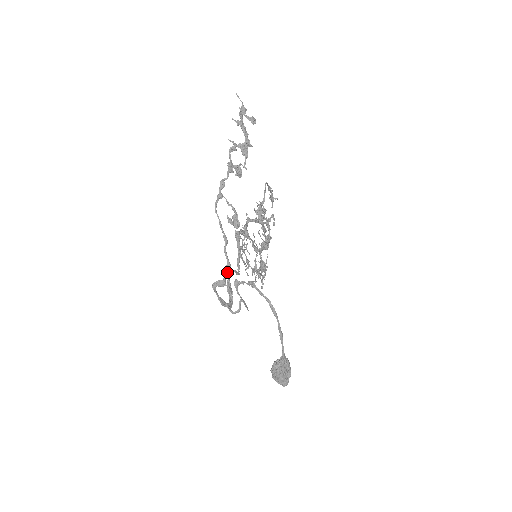
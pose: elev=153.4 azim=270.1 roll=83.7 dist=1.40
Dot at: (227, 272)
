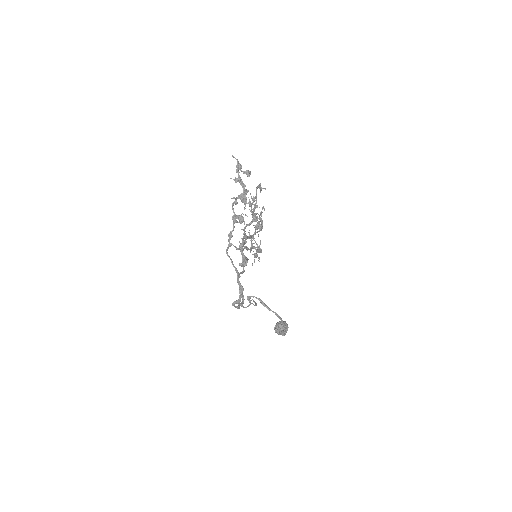
Dot at: (241, 293)
